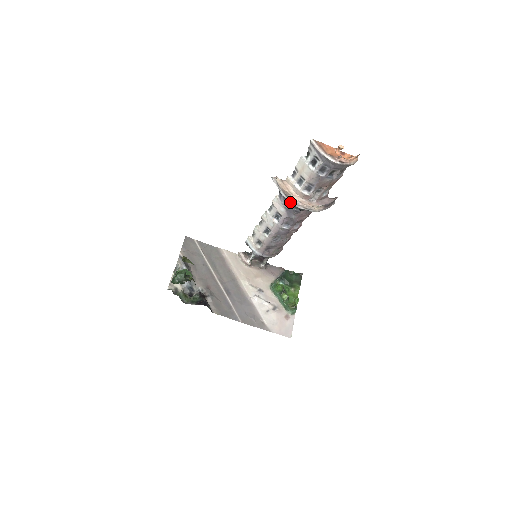
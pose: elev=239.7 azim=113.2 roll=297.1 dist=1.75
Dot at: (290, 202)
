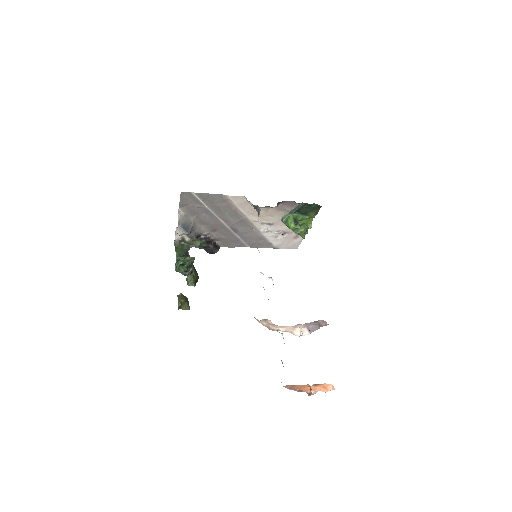
Dot at: occluded
